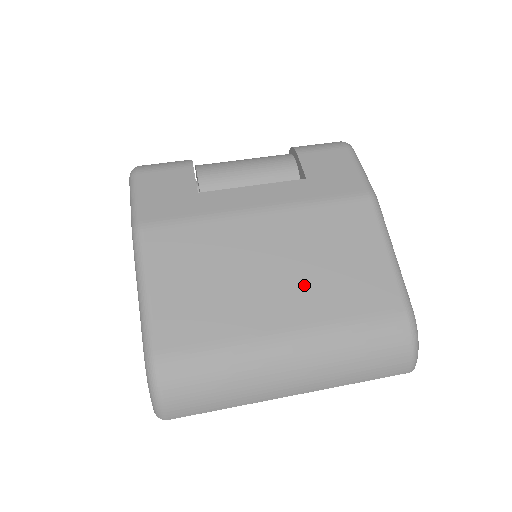
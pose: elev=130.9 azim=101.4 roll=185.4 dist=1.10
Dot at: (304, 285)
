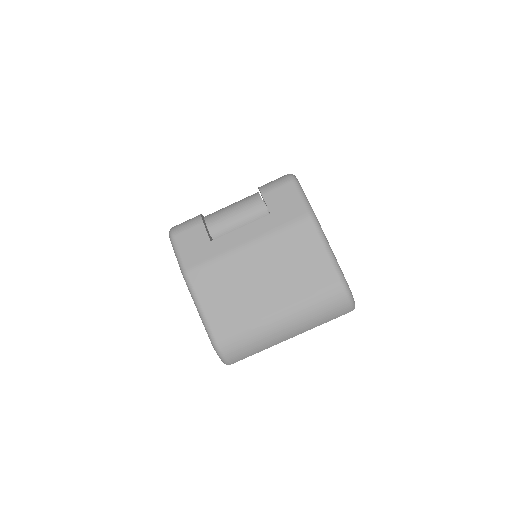
Dot at: (282, 283)
